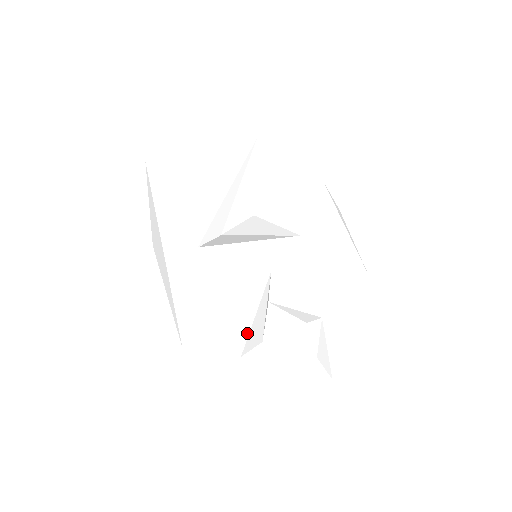
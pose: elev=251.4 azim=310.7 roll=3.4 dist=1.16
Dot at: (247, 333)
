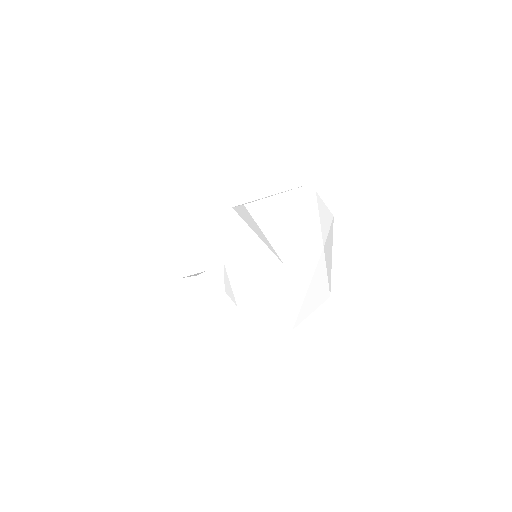
Dot at: (198, 272)
